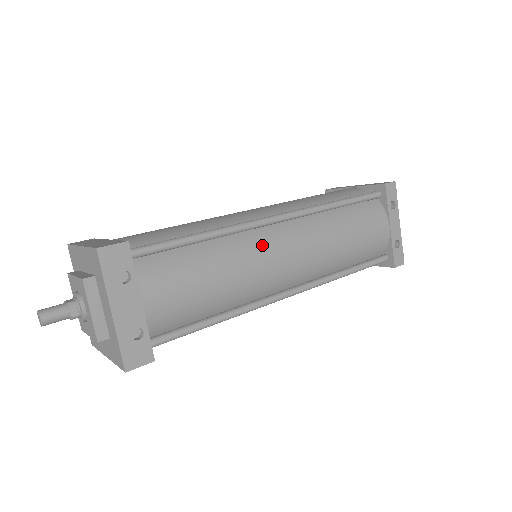
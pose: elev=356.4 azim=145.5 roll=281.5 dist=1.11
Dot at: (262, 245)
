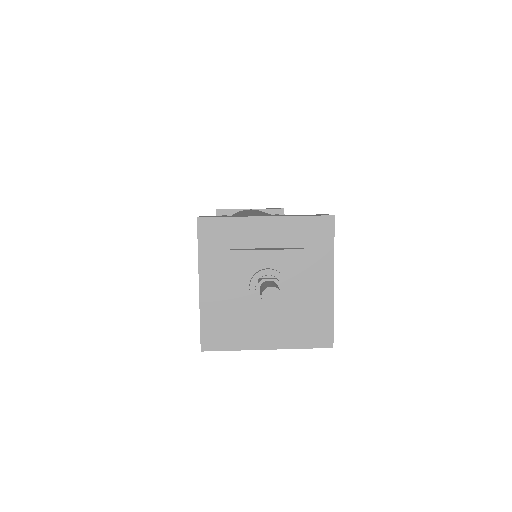
Dot at: occluded
